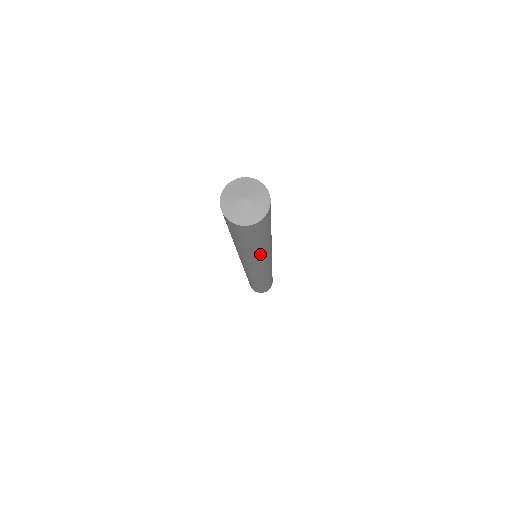
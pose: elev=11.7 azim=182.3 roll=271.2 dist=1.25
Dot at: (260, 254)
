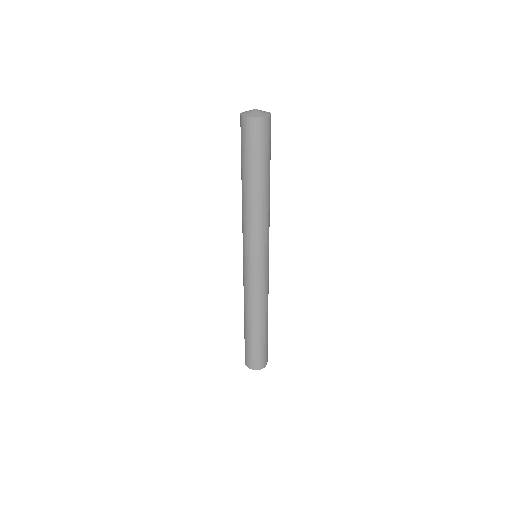
Dot at: (252, 203)
